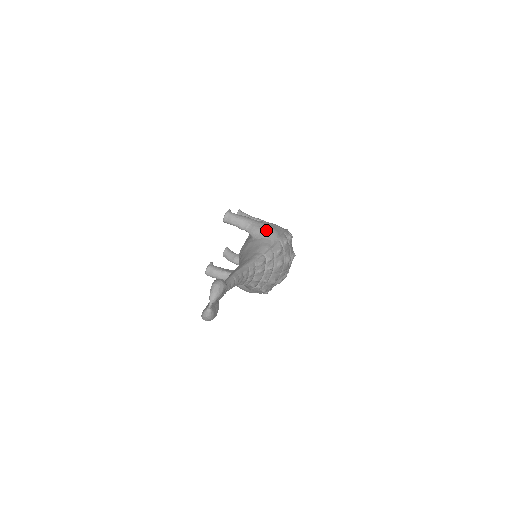
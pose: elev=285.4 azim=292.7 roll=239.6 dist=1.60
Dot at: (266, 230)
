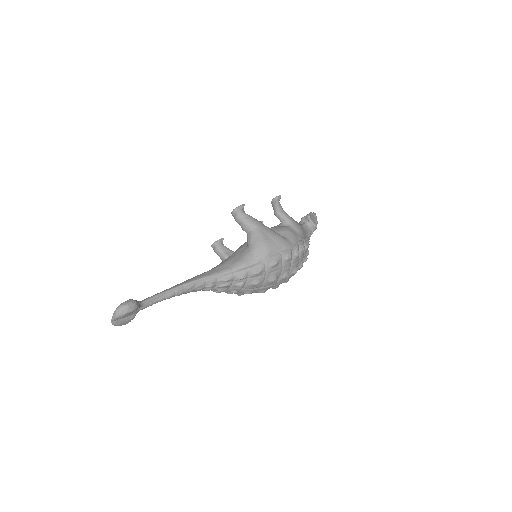
Dot at: (258, 245)
